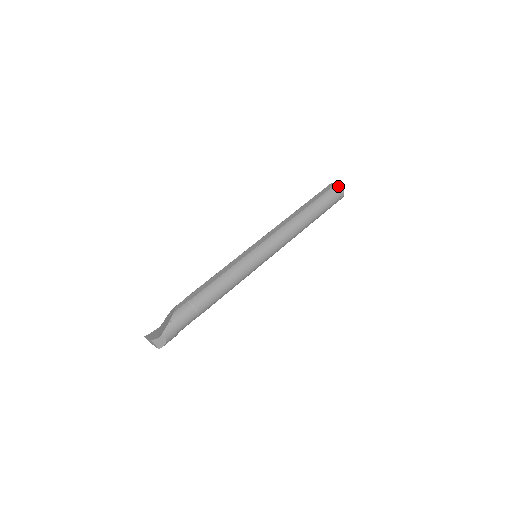
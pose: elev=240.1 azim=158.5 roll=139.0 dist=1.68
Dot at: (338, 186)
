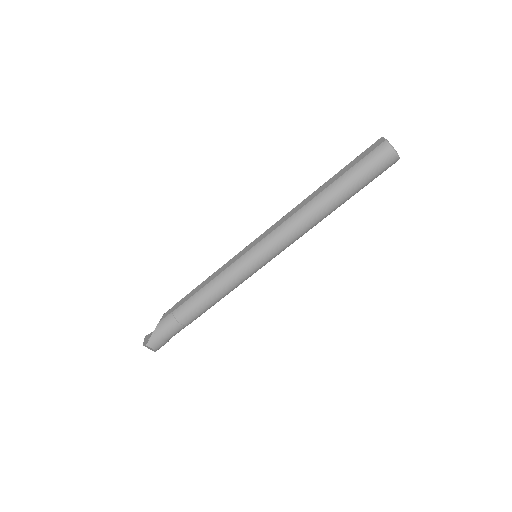
Dot at: (385, 146)
